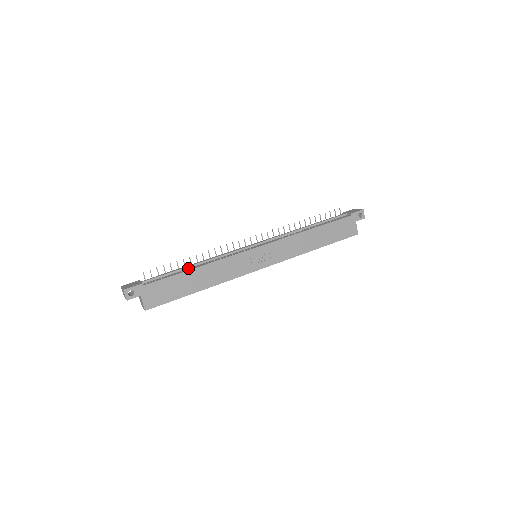
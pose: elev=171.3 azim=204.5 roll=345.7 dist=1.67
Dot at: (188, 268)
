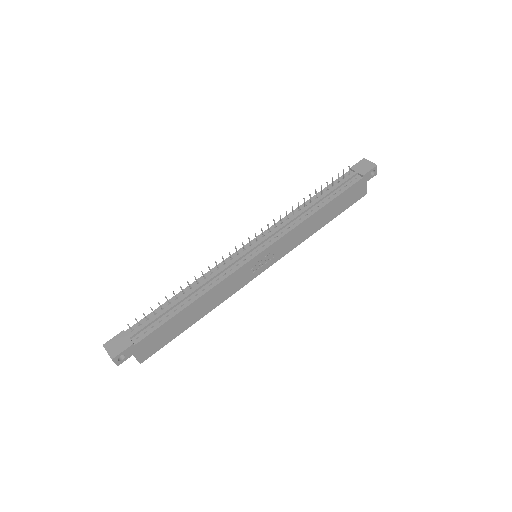
Dot at: (181, 302)
